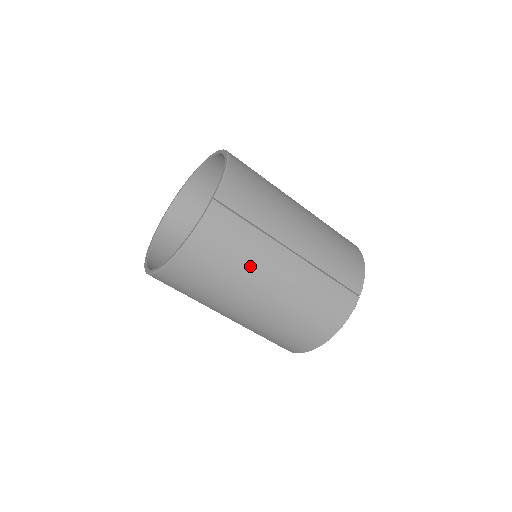
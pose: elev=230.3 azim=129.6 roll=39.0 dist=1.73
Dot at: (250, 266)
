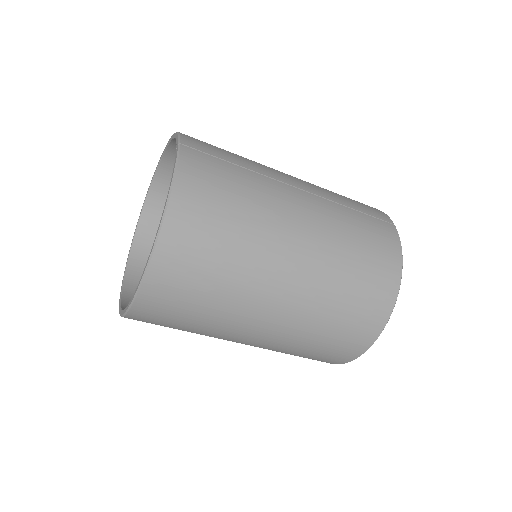
Dot at: (261, 207)
